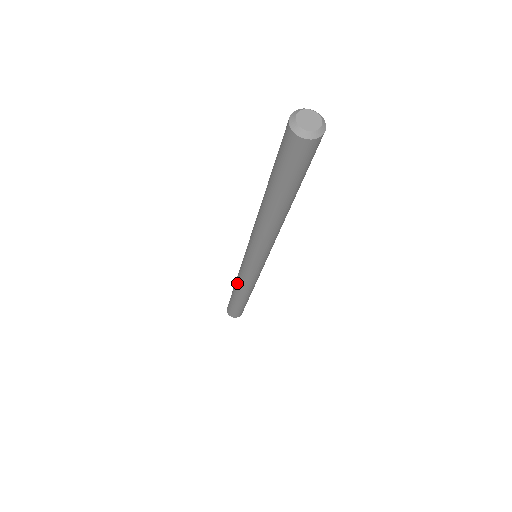
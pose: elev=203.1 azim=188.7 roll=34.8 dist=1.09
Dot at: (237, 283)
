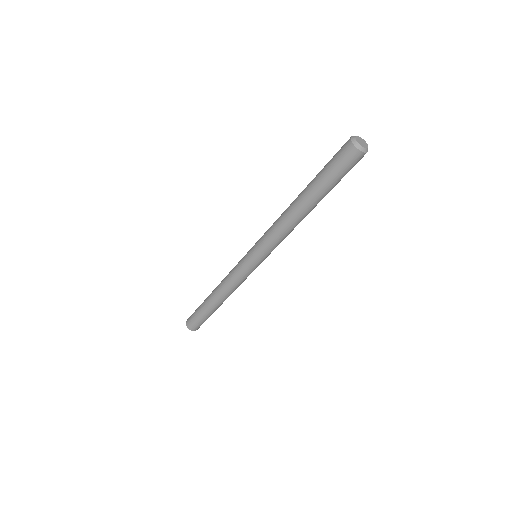
Dot at: (224, 288)
